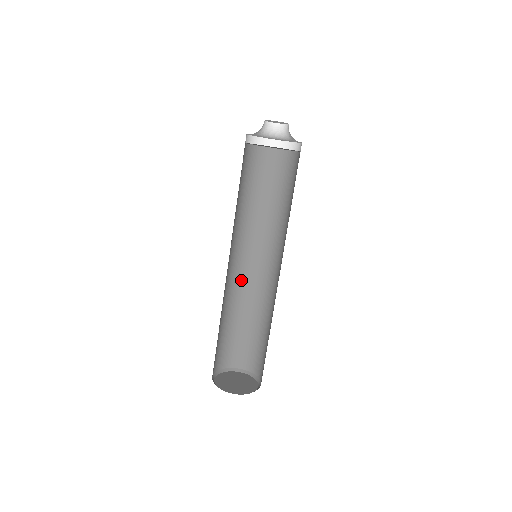
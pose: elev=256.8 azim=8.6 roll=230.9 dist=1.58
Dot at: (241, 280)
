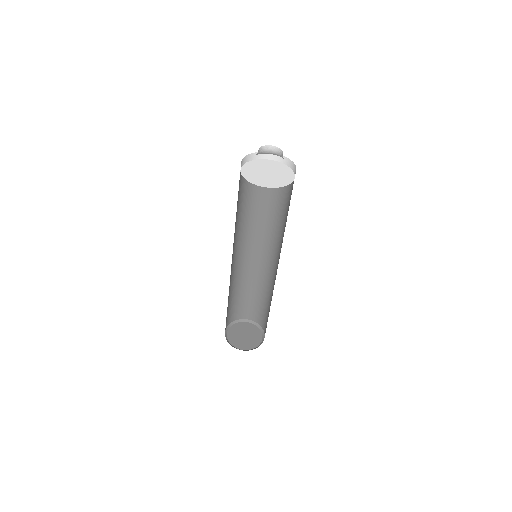
Dot at: (239, 265)
